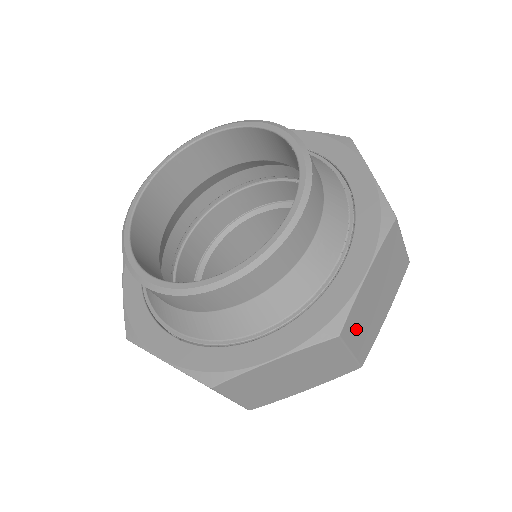
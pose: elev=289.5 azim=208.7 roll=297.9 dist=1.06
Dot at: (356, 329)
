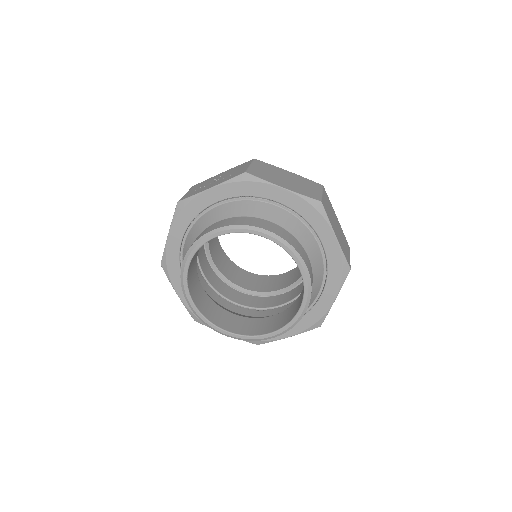
Dot at: (346, 252)
